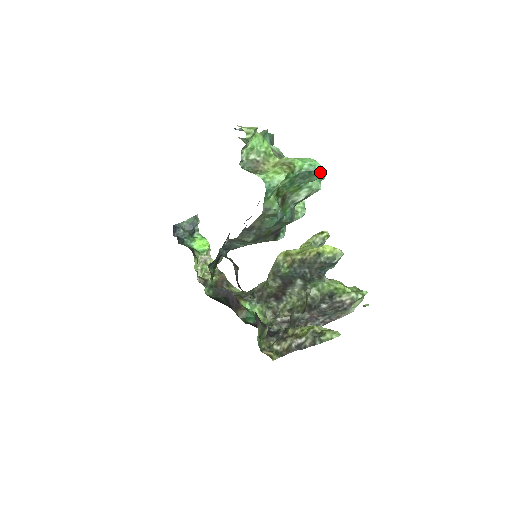
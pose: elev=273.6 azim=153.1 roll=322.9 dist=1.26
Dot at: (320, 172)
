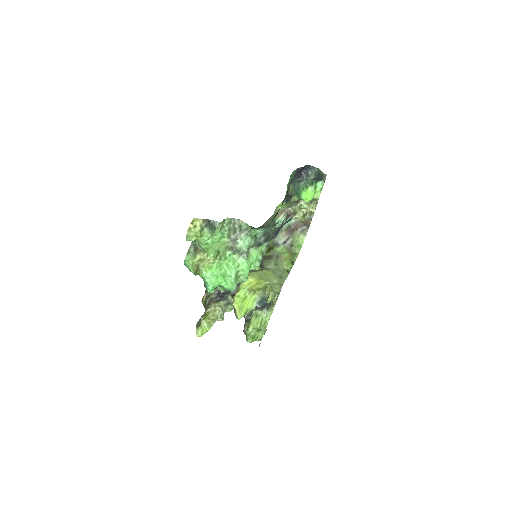
Dot at: (208, 291)
